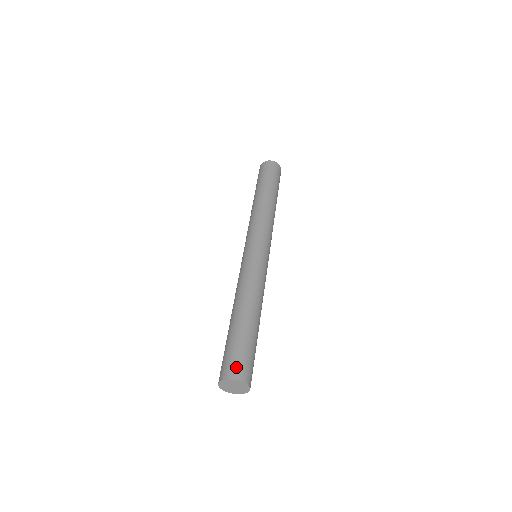
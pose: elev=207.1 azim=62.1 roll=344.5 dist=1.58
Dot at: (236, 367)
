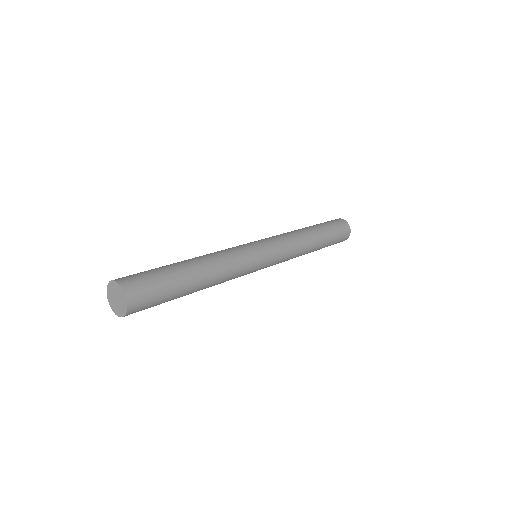
Dot at: (129, 277)
